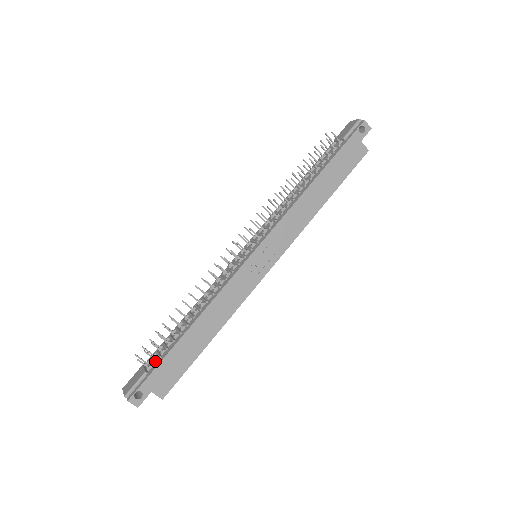
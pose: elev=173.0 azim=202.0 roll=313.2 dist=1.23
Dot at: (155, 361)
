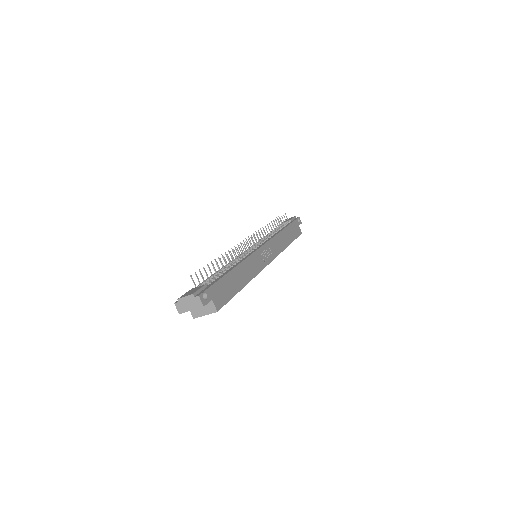
Dot at: (209, 282)
